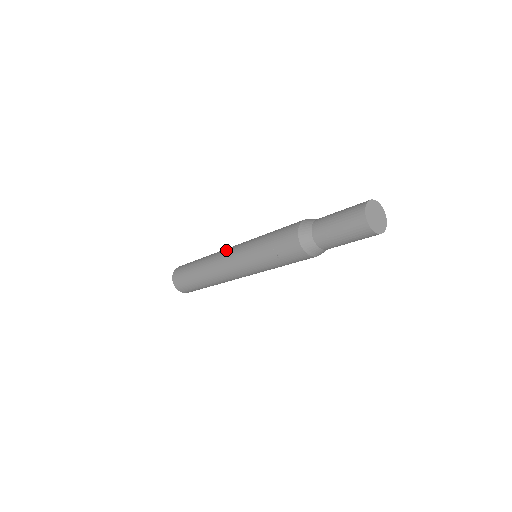
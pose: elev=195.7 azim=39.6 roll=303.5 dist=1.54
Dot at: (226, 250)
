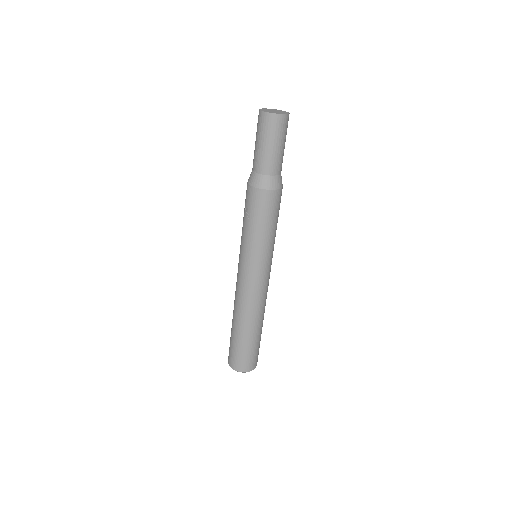
Dot at: occluded
